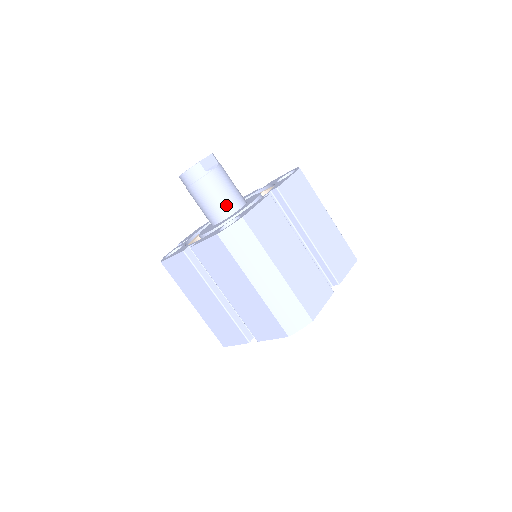
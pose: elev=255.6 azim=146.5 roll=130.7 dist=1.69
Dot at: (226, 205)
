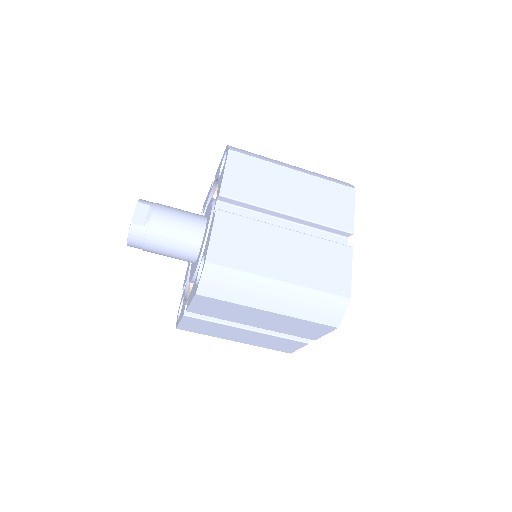
Dot at: (189, 241)
